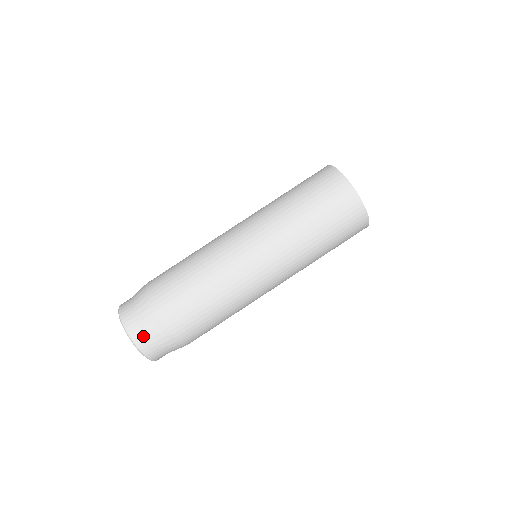
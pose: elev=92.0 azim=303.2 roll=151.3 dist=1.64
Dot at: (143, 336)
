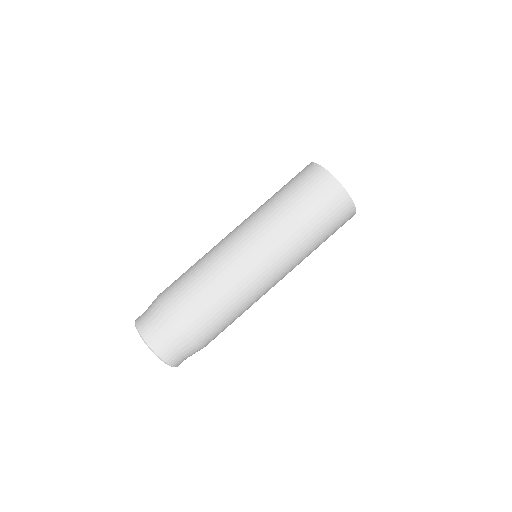
Dot at: (169, 352)
